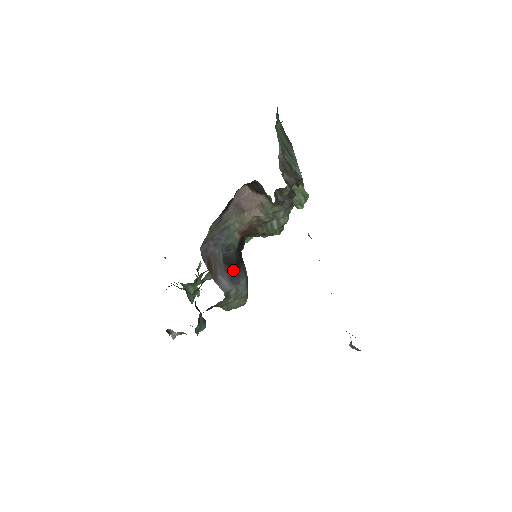
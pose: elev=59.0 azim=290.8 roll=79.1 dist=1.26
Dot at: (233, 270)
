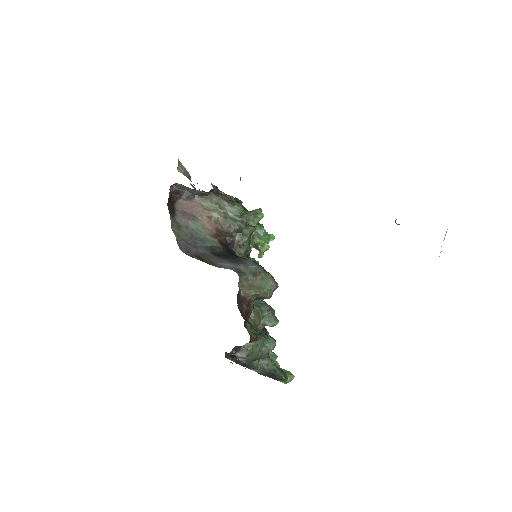
Dot at: (230, 258)
